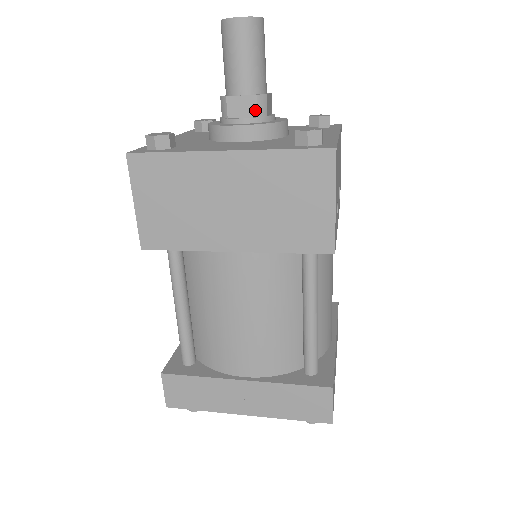
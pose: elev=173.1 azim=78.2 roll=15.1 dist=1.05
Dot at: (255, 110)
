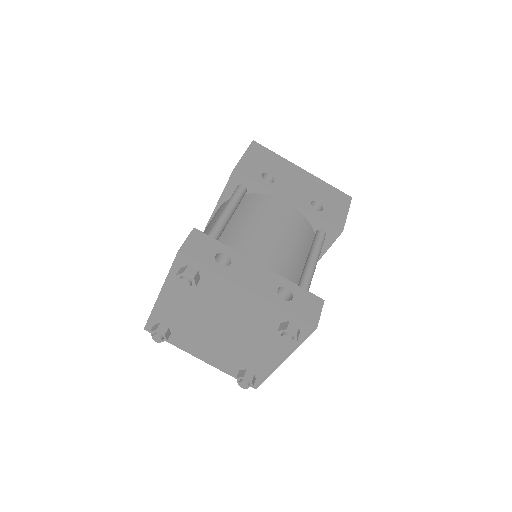
Dot at: occluded
